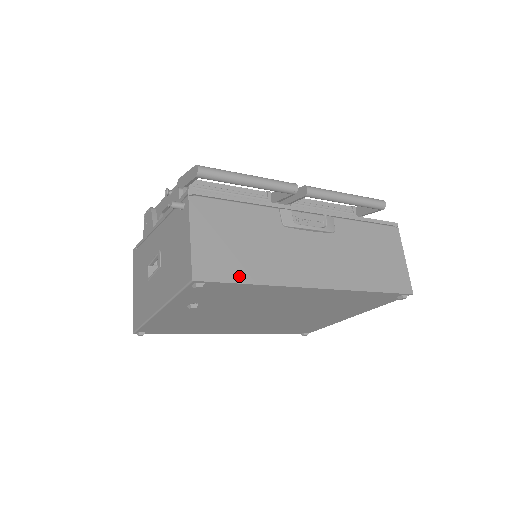
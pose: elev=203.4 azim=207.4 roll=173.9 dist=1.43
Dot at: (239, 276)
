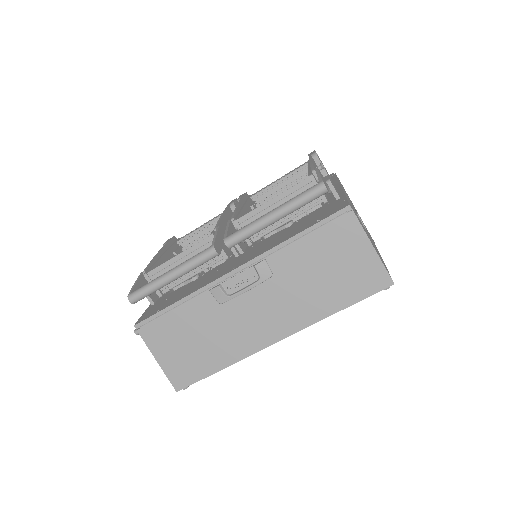
Dot at: (206, 370)
